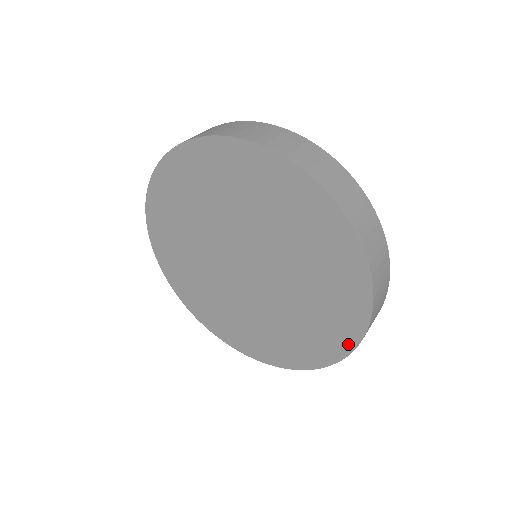
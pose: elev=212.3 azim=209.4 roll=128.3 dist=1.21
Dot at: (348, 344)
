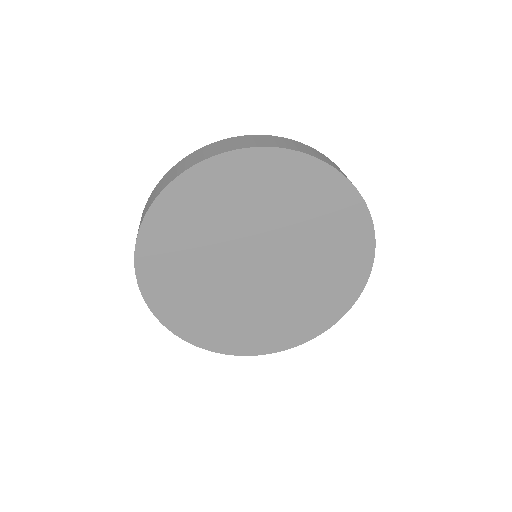
Dot at: (360, 283)
